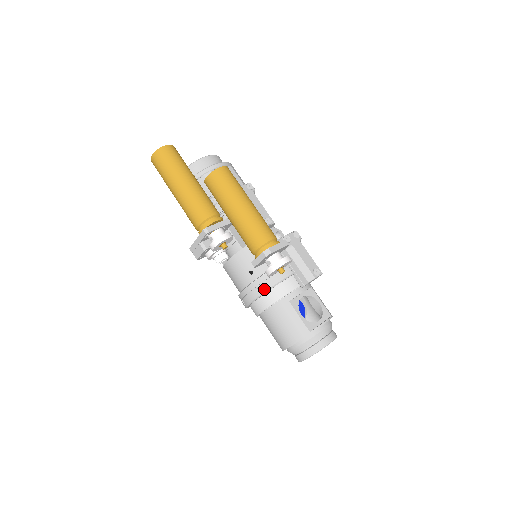
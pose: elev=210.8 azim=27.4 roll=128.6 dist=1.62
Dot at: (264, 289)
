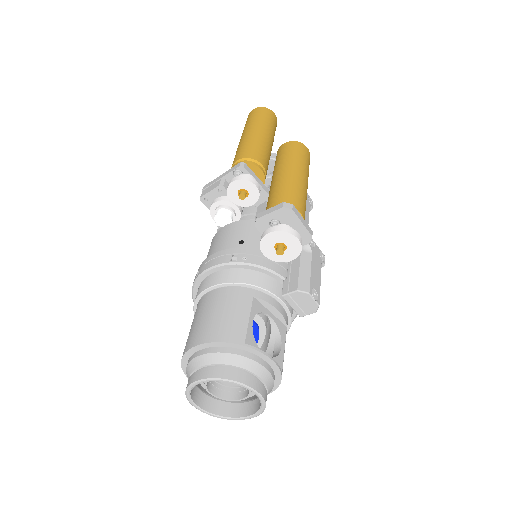
Dot at: (240, 259)
